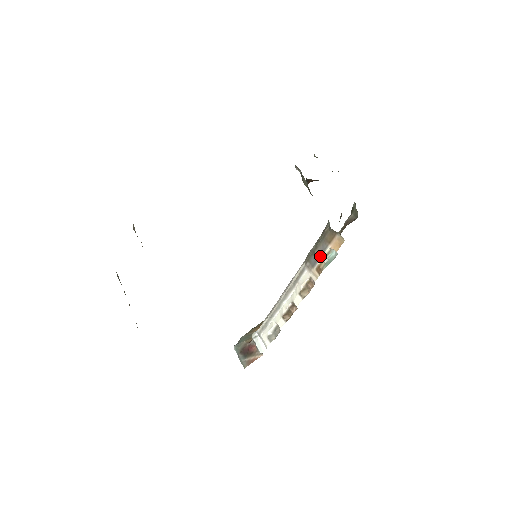
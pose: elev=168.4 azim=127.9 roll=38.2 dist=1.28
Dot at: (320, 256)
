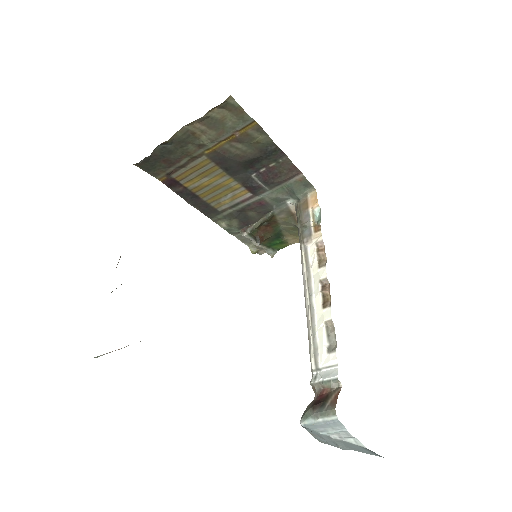
Dot at: (309, 221)
